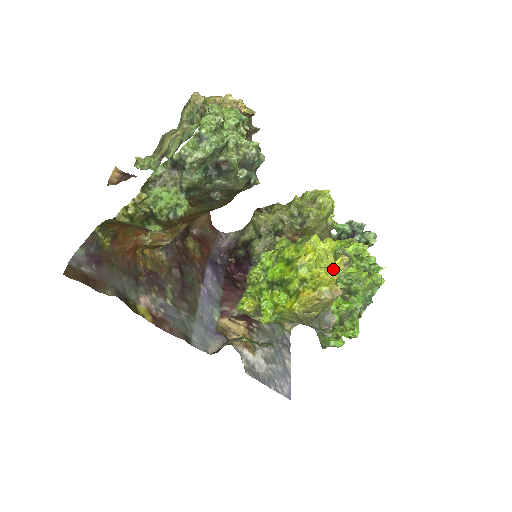
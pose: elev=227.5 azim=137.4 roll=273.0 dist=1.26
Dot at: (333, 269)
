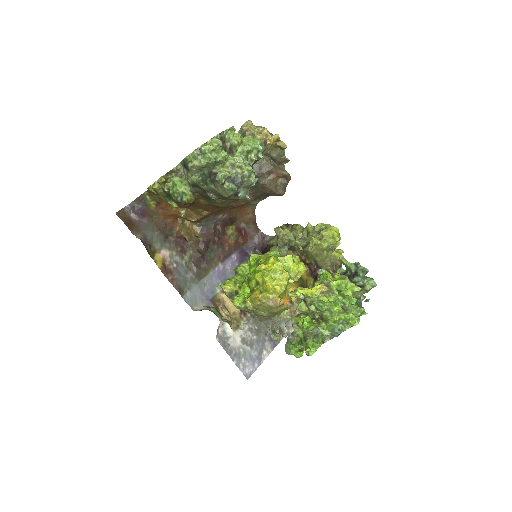
Dot at: (281, 284)
